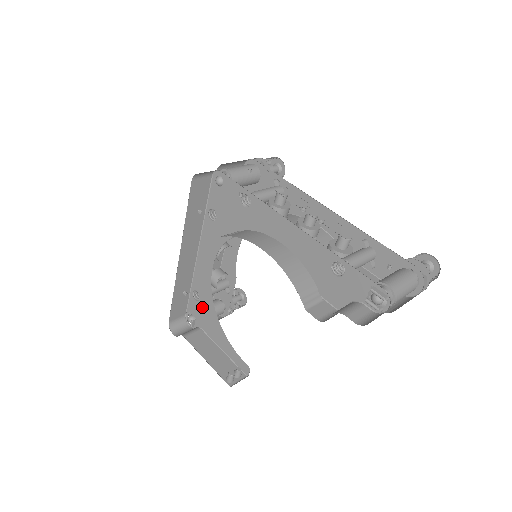
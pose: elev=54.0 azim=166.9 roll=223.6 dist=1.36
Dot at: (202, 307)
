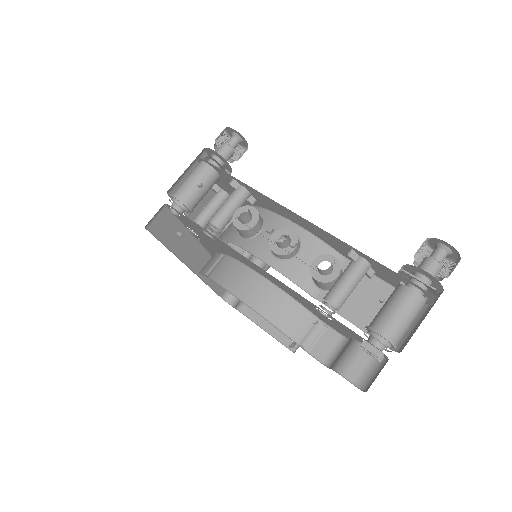
Dot at: occluded
